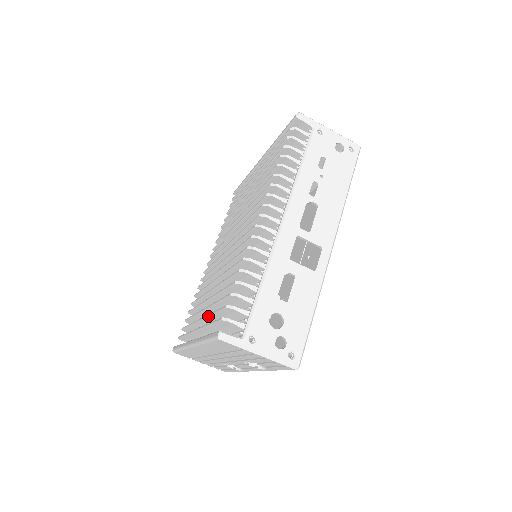
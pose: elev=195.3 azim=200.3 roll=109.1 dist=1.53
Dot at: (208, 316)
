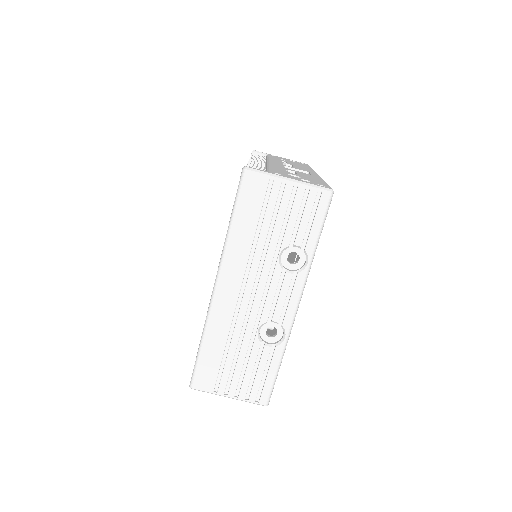
Dot at: occluded
